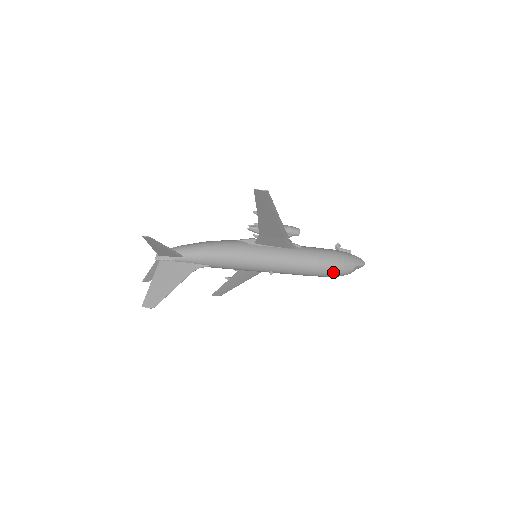
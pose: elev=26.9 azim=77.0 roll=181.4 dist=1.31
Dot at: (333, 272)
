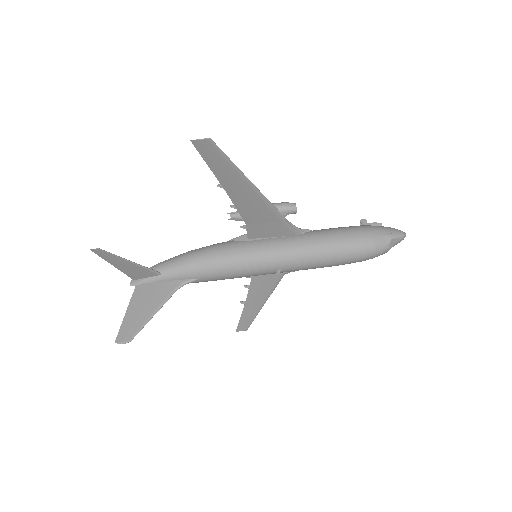
Dot at: (361, 252)
